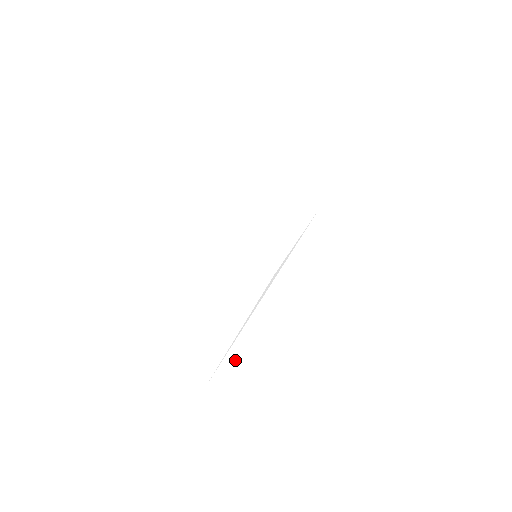
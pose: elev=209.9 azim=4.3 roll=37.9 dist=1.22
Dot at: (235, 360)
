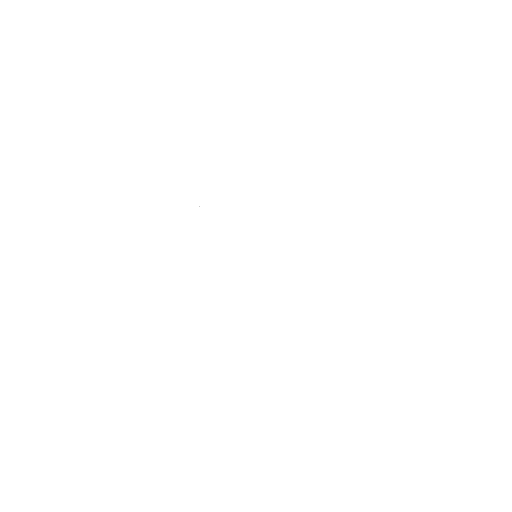
Dot at: (263, 365)
